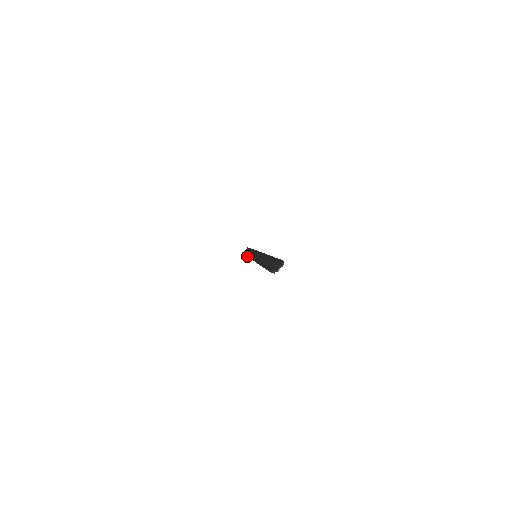
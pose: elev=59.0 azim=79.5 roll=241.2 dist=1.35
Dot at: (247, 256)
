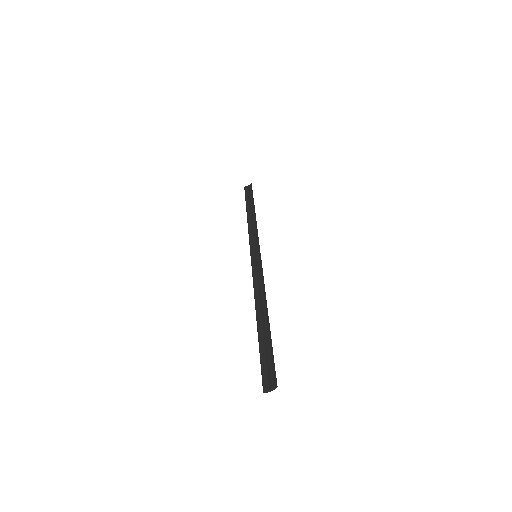
Dot at: (248, 227)
